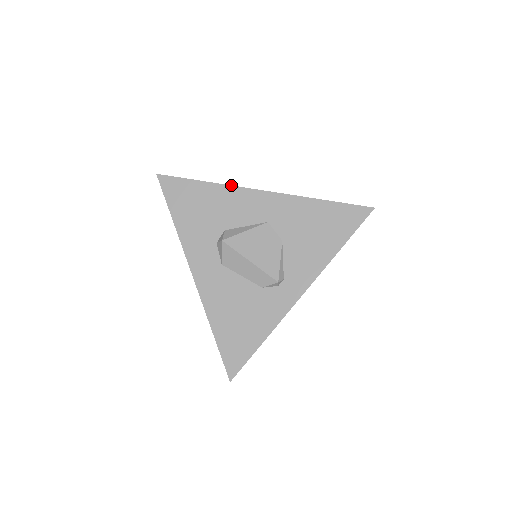
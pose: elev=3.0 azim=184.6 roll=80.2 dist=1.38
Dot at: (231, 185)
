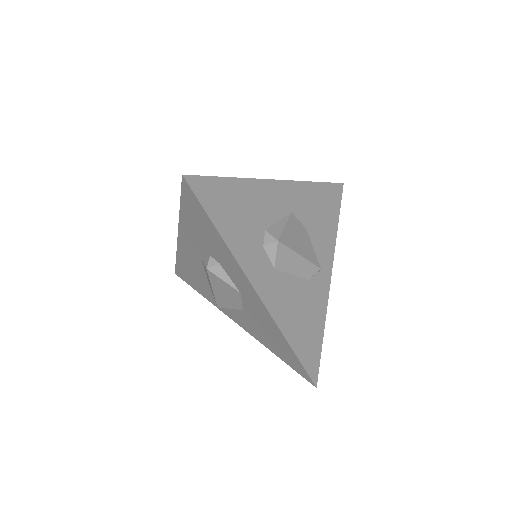
Dot at: (254, 178)
